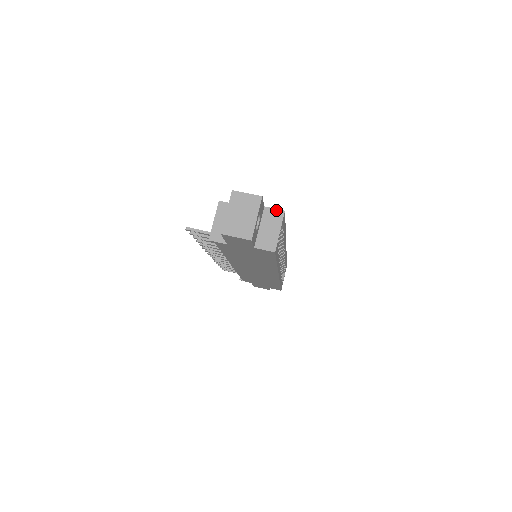
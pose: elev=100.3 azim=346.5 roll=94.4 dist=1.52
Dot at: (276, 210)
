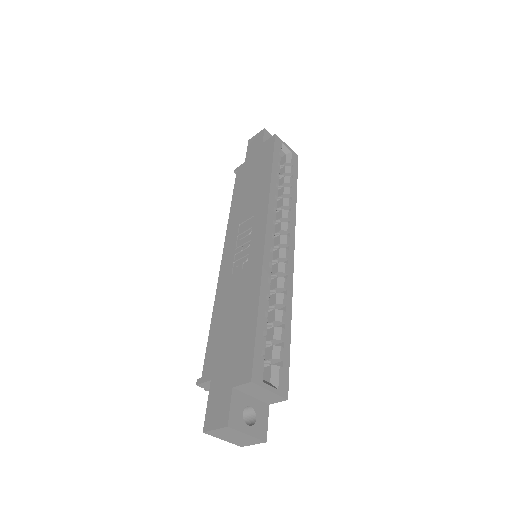
Dot at: (244, 385)
